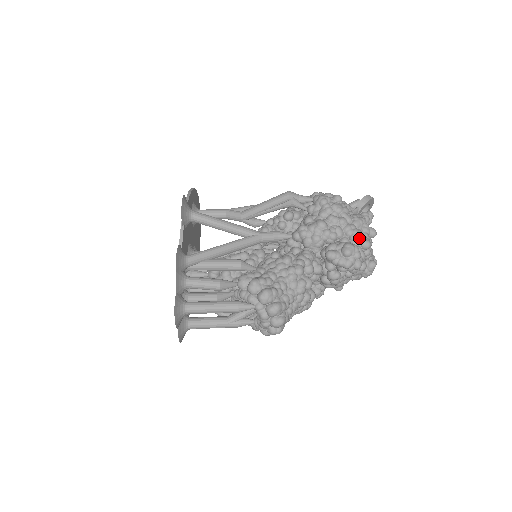
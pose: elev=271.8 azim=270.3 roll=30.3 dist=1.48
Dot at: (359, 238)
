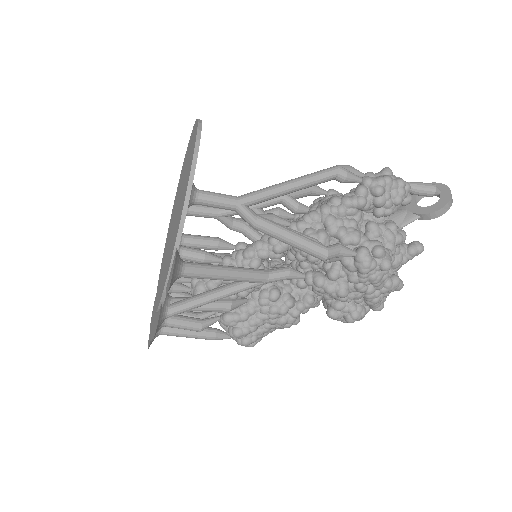
Dot at: (374, 307)
